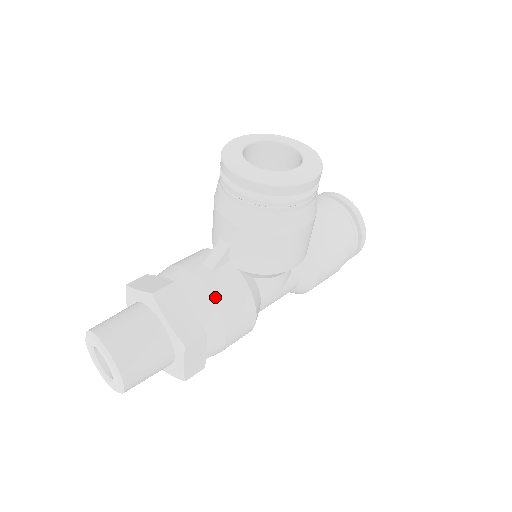
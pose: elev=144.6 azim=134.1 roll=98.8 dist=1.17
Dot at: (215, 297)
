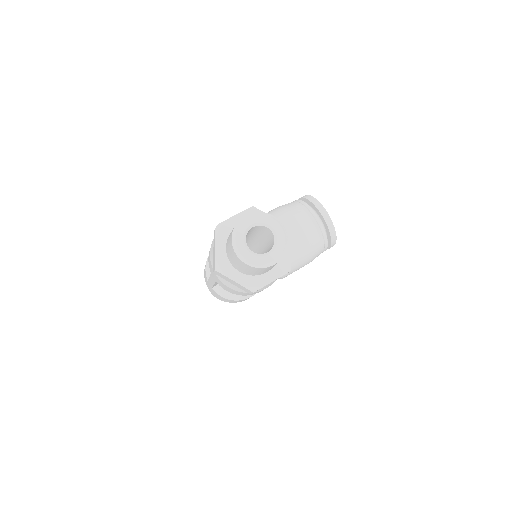
Dot at: occluded
